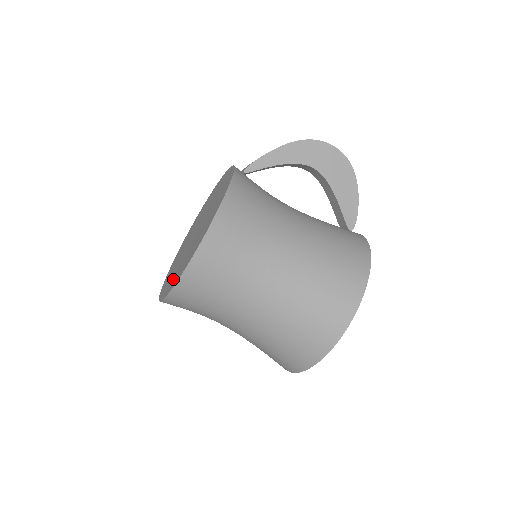
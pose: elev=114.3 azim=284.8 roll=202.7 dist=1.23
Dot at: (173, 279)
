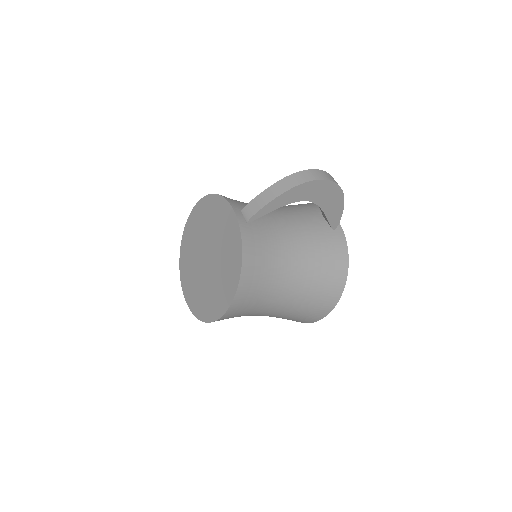
Dot at: (198, 302)
